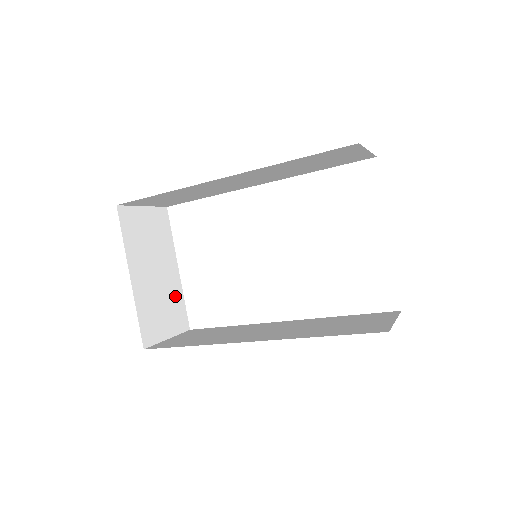
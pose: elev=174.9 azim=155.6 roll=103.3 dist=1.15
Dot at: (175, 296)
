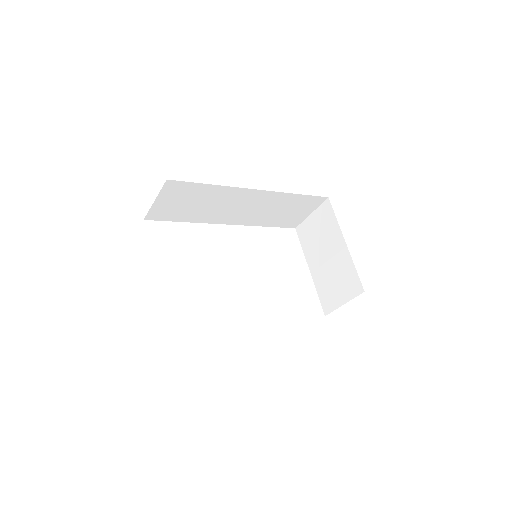
Dot at: occluded
